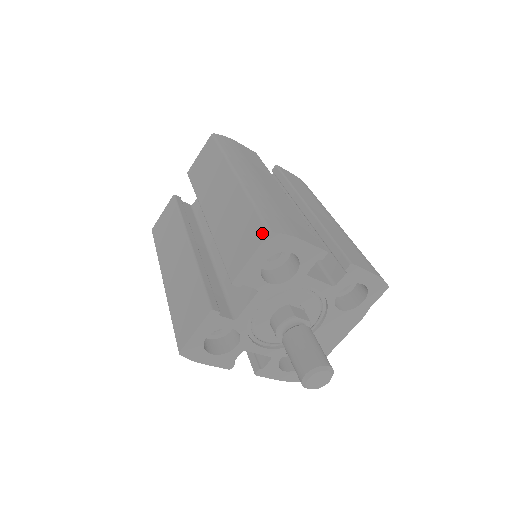
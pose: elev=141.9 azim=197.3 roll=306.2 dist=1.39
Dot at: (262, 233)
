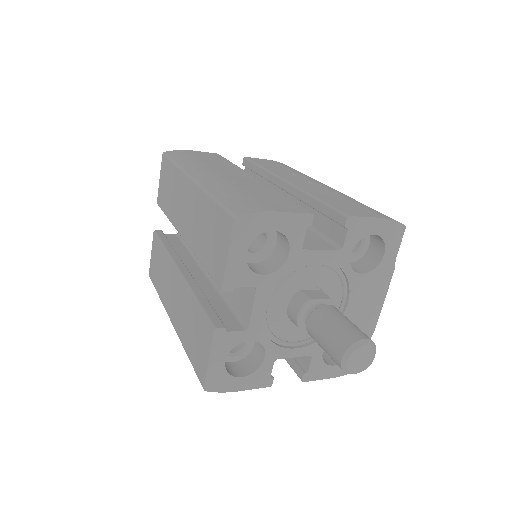
Dot at: (228, 222)
